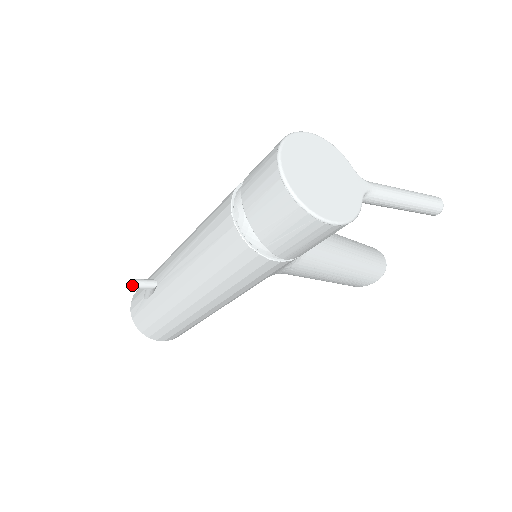
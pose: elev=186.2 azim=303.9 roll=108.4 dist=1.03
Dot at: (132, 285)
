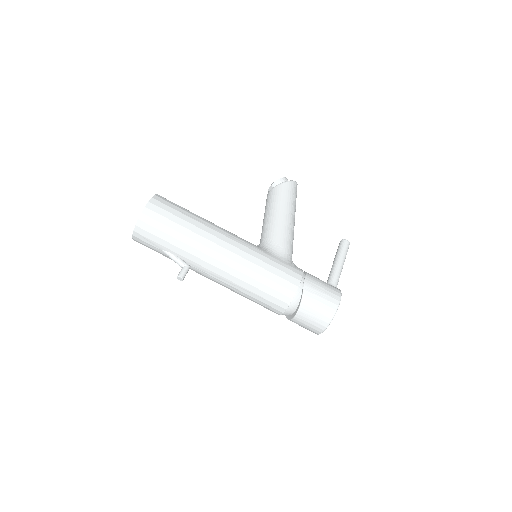
Dot at: occluded
